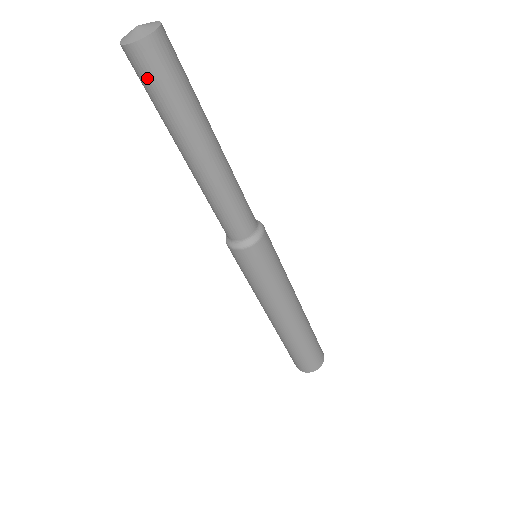
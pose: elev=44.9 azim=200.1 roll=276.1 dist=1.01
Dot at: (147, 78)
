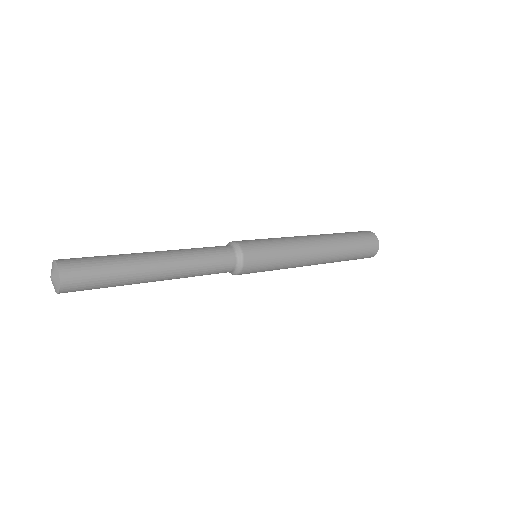
Dot at: occluded
